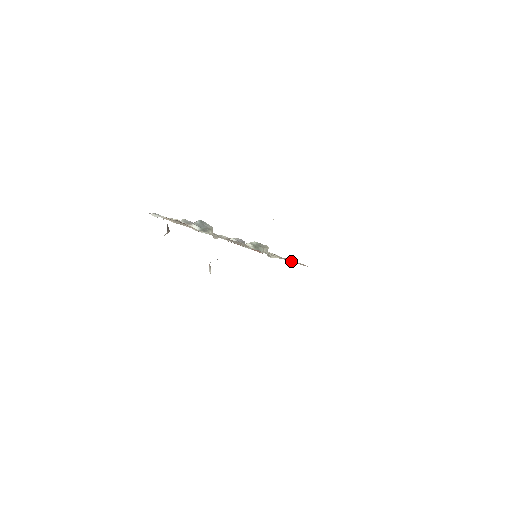
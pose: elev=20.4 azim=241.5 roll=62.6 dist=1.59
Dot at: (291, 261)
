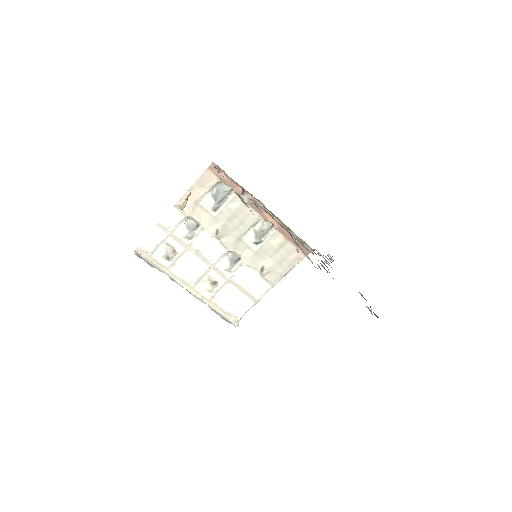
Dot at: (287, 259)
